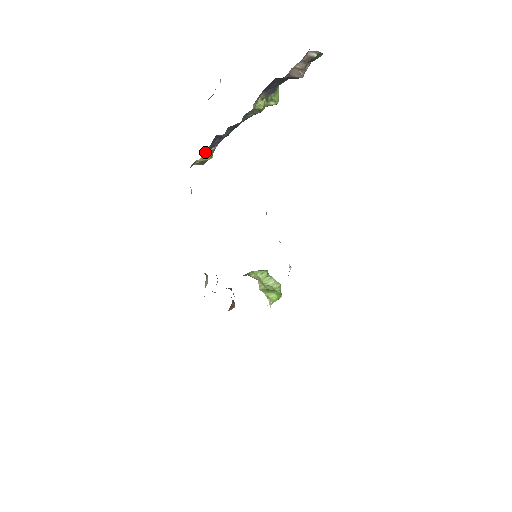
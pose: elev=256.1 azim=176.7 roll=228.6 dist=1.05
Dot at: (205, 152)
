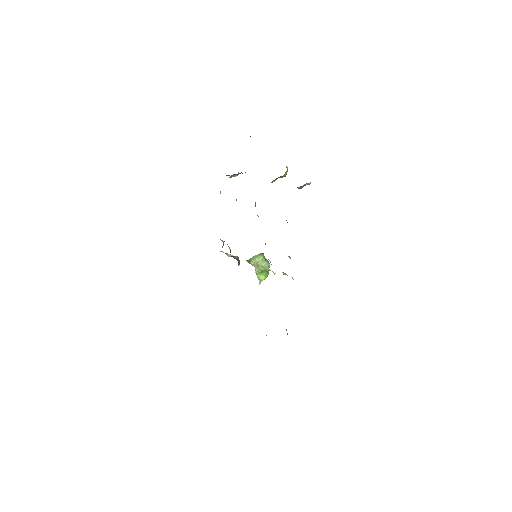
Dot at: (233, 175)
